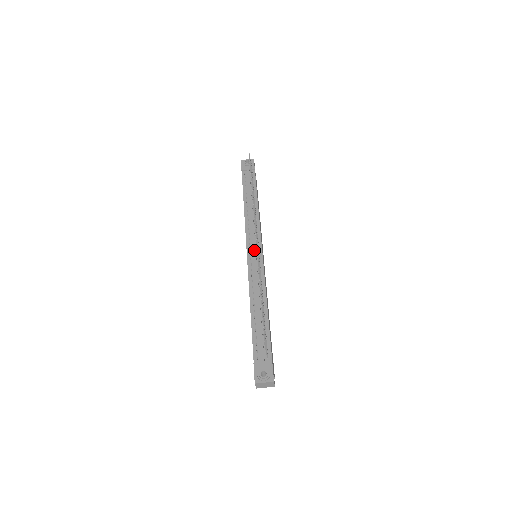
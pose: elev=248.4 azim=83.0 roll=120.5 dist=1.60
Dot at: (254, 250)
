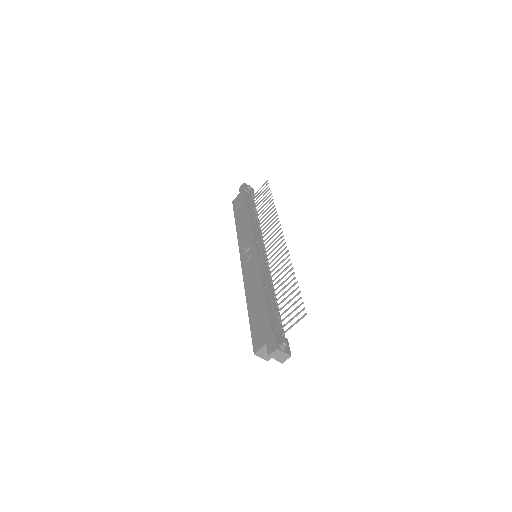
Dot at: occluded
